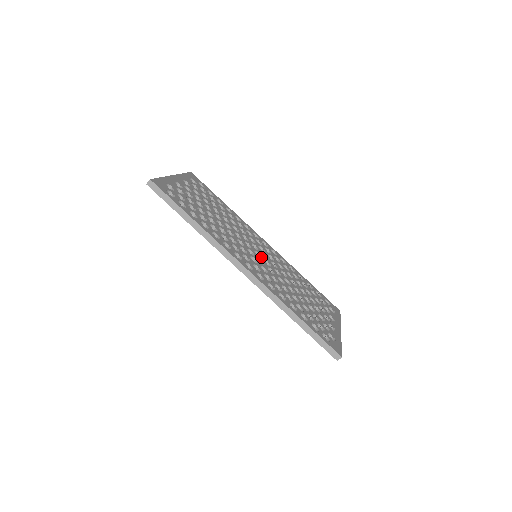
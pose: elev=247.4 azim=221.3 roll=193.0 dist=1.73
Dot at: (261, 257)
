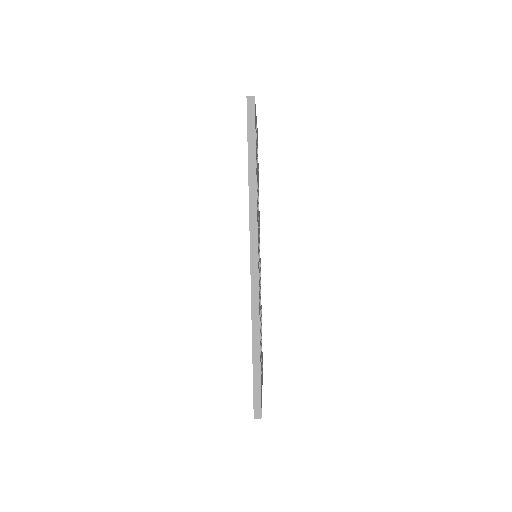
Dot at: occluded
